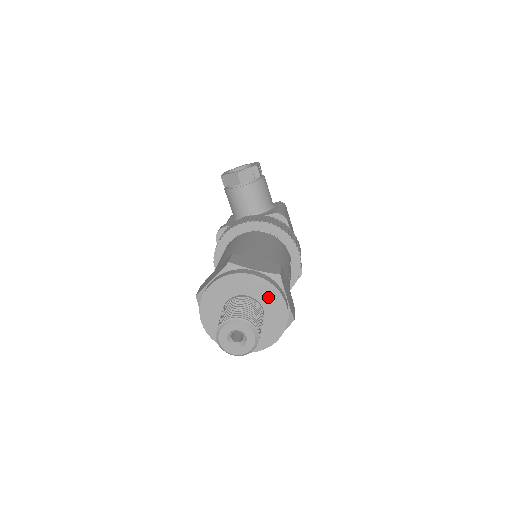
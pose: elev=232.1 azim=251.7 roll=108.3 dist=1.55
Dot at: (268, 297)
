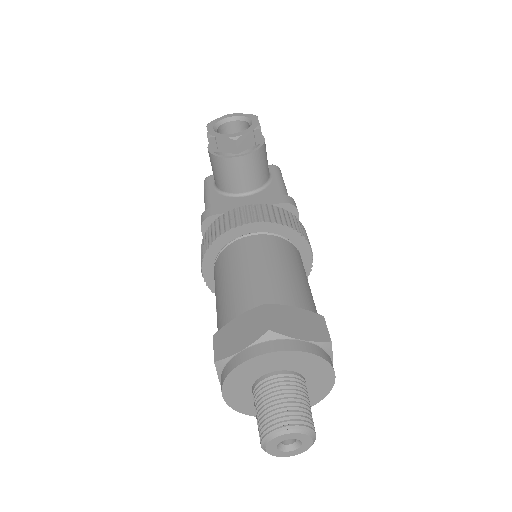
Dot at: (316, 371)
